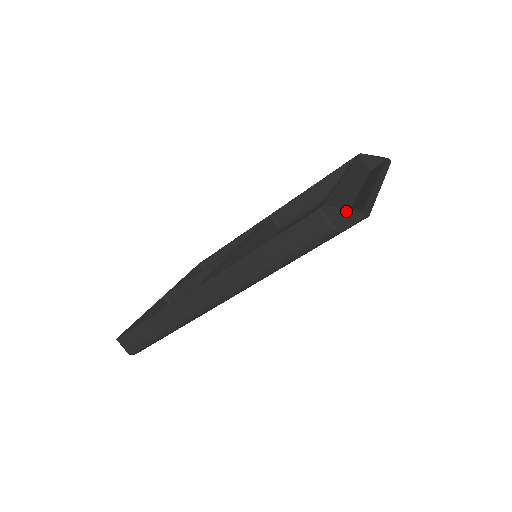
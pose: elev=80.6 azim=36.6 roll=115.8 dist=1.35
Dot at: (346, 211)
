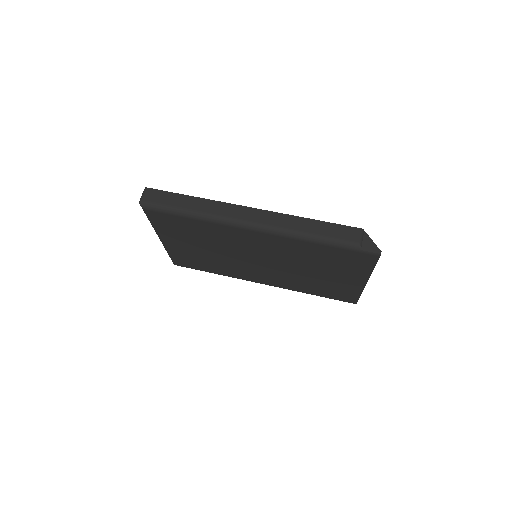
Dot at: (373, 243)
